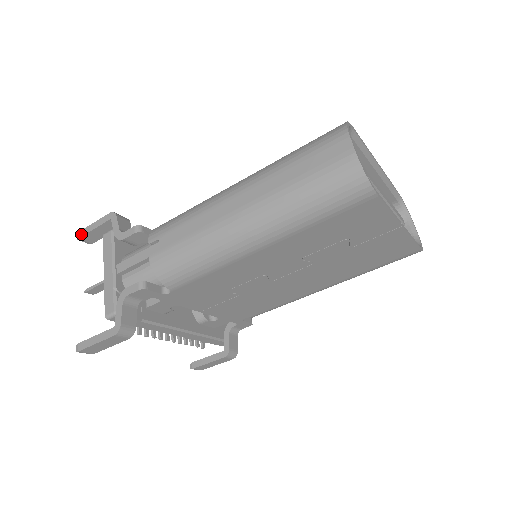
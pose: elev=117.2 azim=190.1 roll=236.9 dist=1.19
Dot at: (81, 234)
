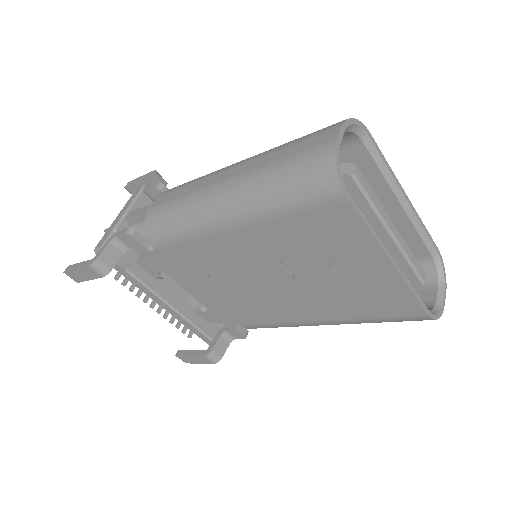
Dot at: (128, 184)
